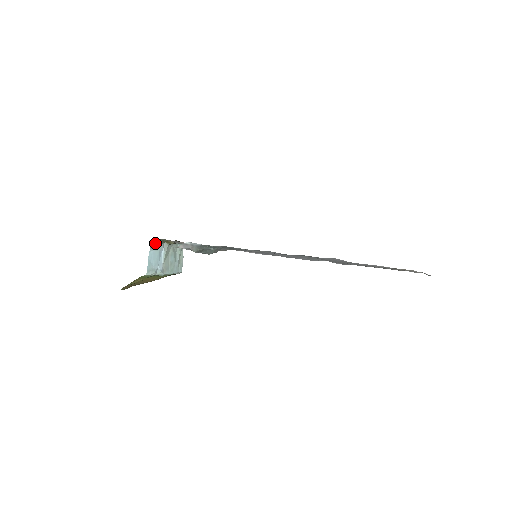
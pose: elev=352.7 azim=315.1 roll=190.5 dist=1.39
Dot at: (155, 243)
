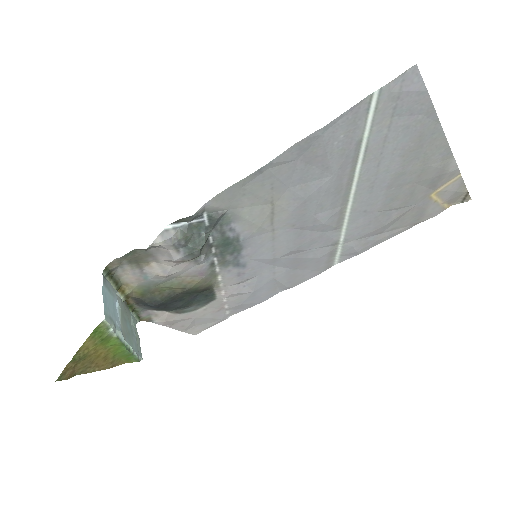
Dot at: (107, 281)
